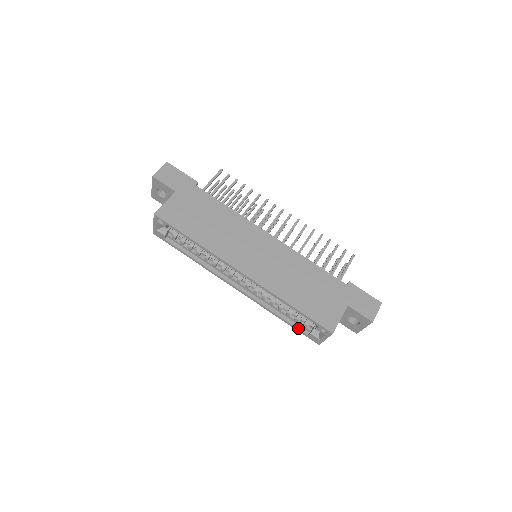
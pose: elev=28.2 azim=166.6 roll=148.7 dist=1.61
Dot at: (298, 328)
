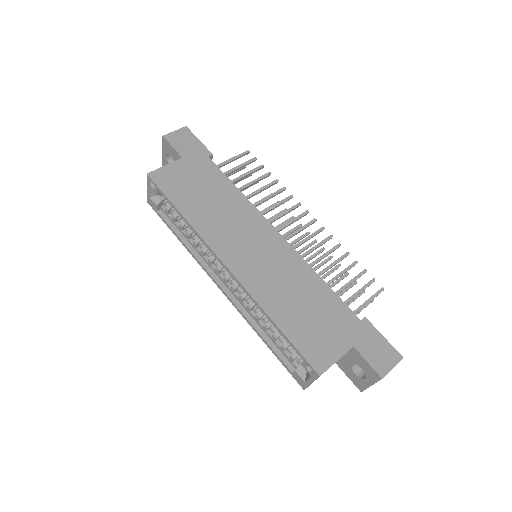
Dot at: (282, 359)
